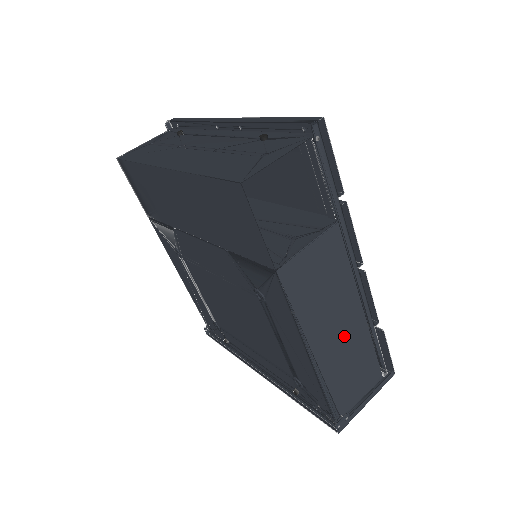
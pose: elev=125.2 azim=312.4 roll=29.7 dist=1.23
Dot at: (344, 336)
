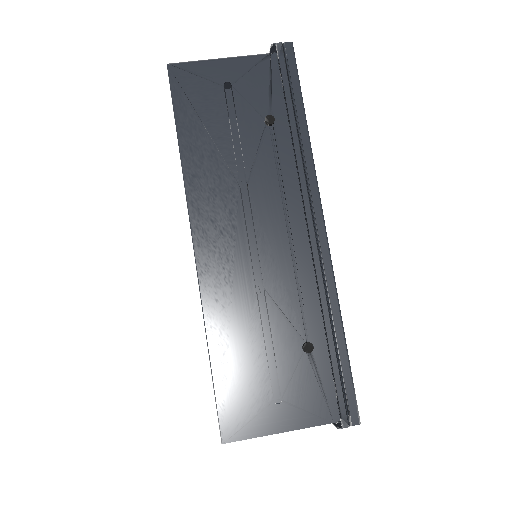
Dot at: occluded
